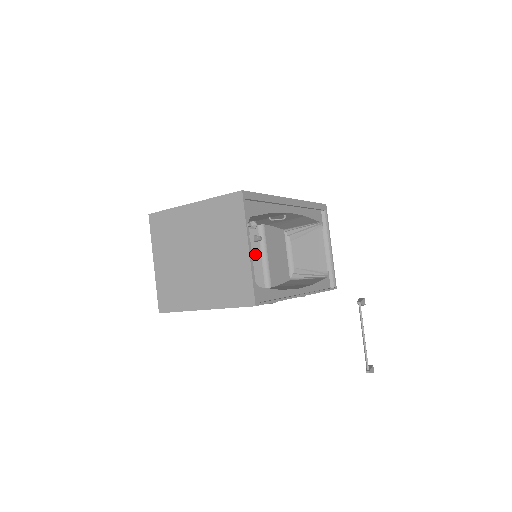
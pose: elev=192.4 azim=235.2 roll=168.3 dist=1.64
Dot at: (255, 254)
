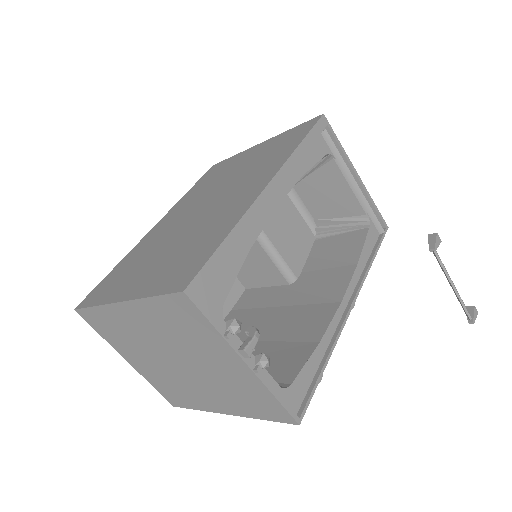
Dot at: (261, 368)
